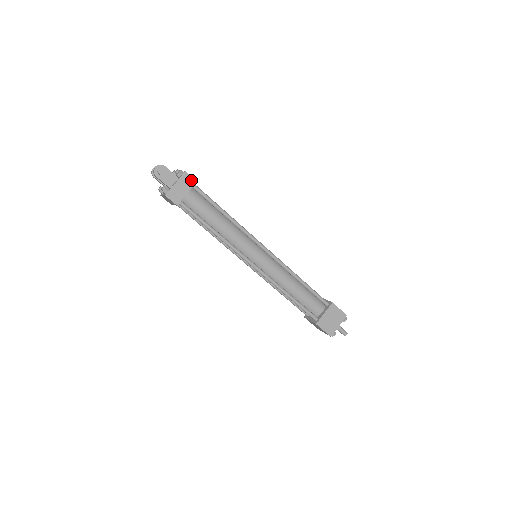
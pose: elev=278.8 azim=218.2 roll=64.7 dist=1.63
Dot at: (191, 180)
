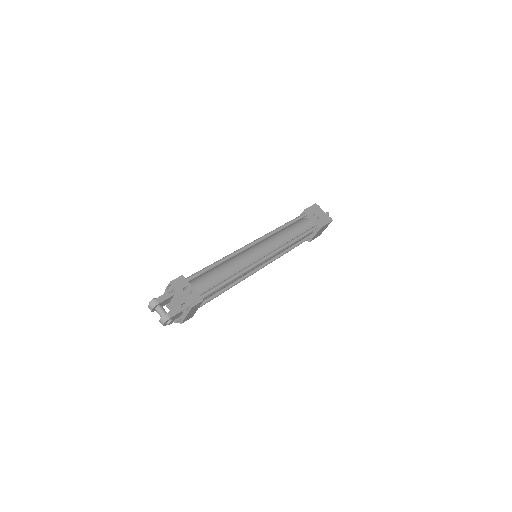
Dot at: (198, 304)
